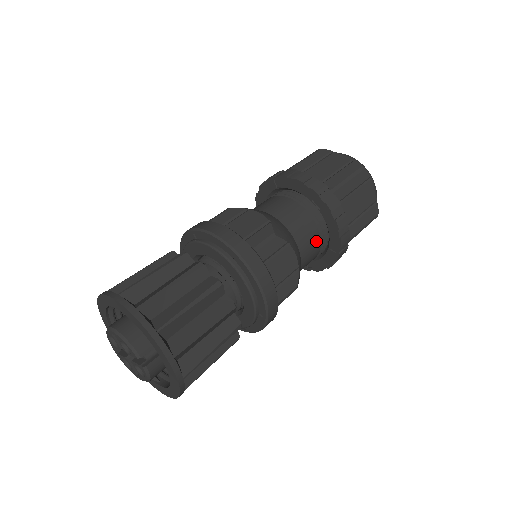
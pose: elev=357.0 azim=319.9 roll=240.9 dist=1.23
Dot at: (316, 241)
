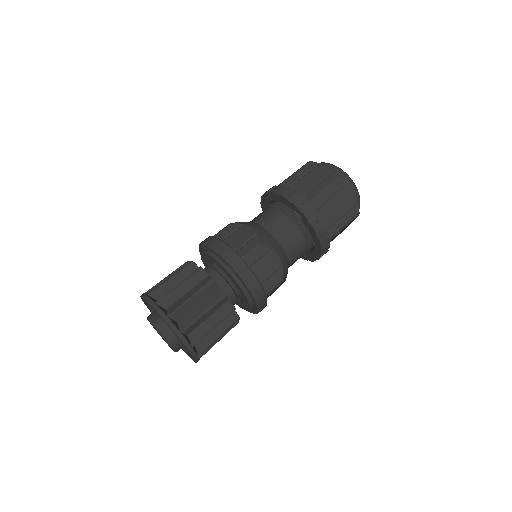
Dot at: (282, 218)
